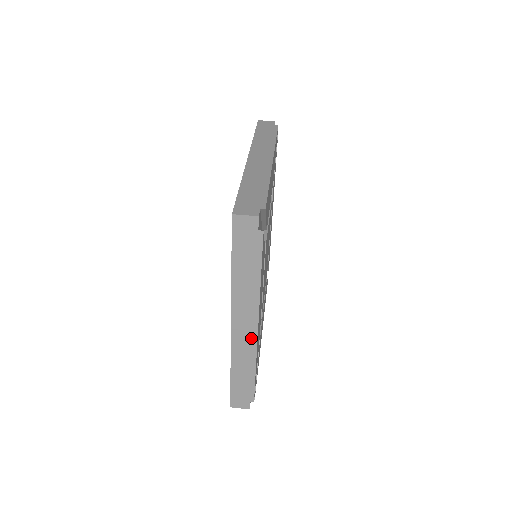
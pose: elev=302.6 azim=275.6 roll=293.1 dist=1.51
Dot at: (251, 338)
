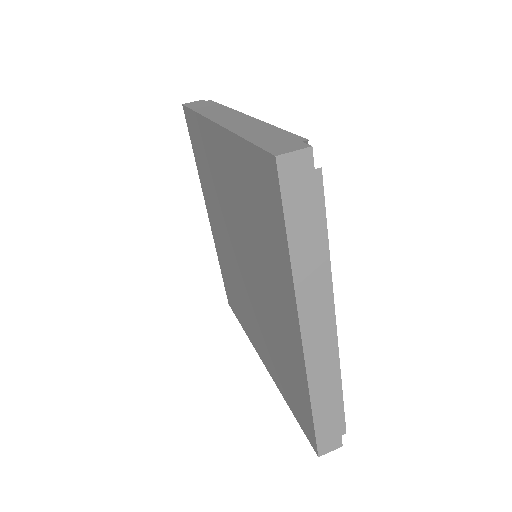
Dot at: (329, 341)
